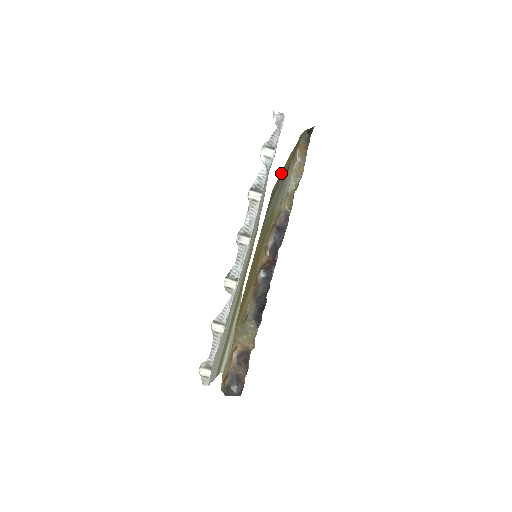
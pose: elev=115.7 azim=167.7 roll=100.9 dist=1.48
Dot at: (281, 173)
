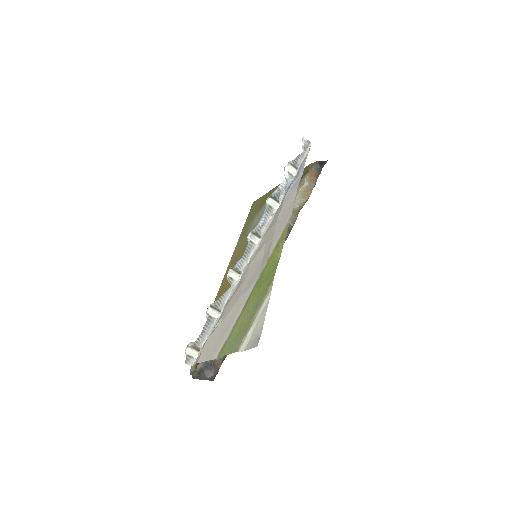
Dot at: (273, 189)
